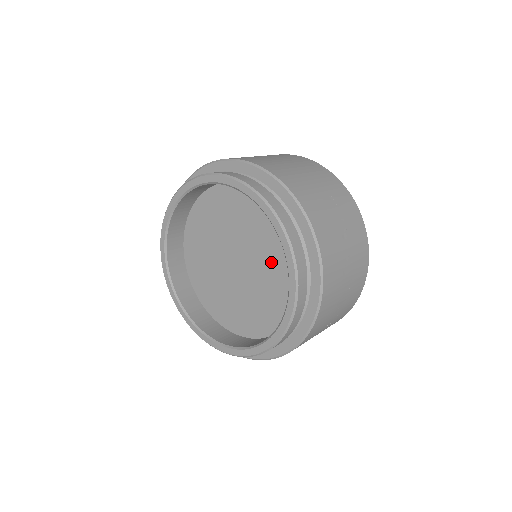
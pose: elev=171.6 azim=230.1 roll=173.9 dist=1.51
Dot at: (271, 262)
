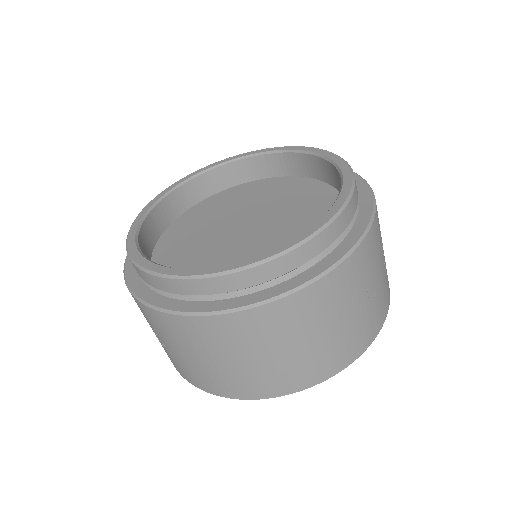
Dot at: (298, 211)
